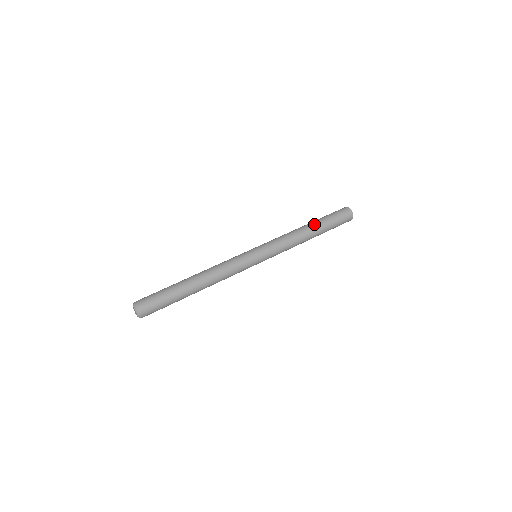
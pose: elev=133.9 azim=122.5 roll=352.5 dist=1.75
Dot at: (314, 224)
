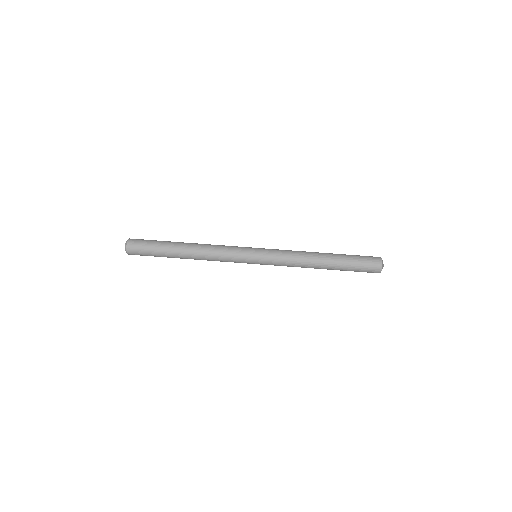
Dot at: (331, 260)
